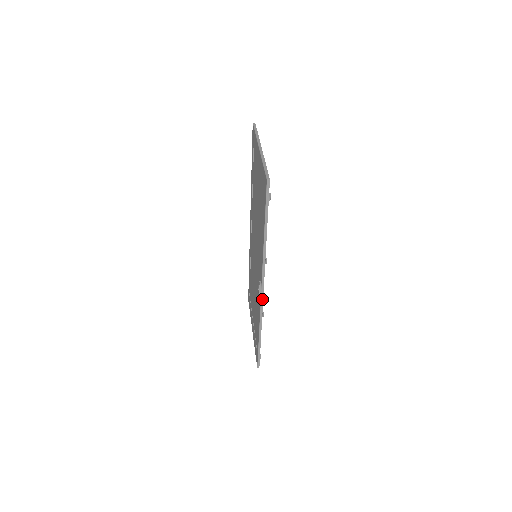
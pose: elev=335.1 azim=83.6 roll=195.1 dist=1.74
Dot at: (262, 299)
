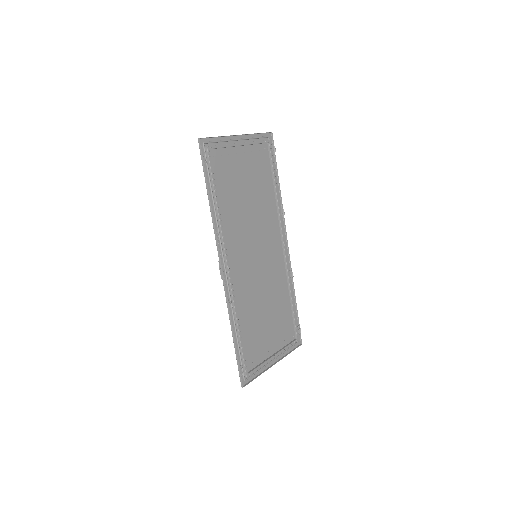
Dot at: (224, 281)
